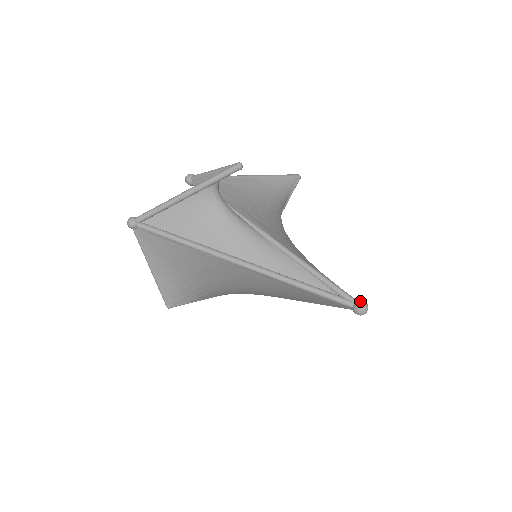
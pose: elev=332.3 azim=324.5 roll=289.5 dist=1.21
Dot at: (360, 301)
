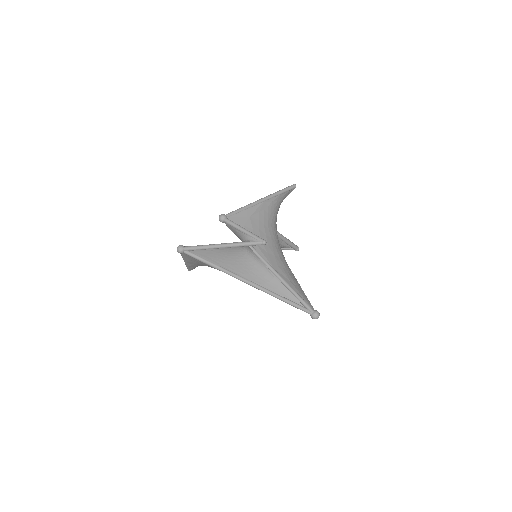
Dot at: (316, 314)
